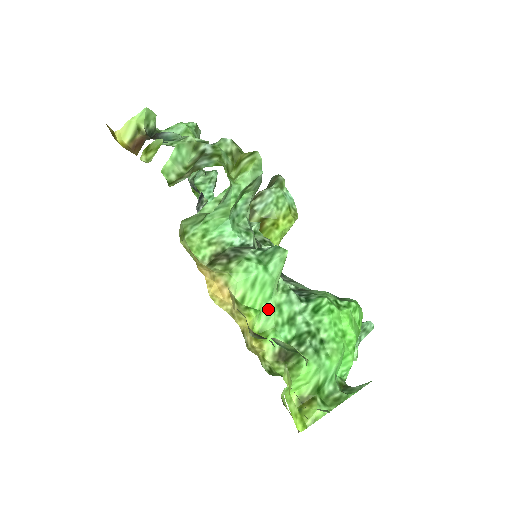
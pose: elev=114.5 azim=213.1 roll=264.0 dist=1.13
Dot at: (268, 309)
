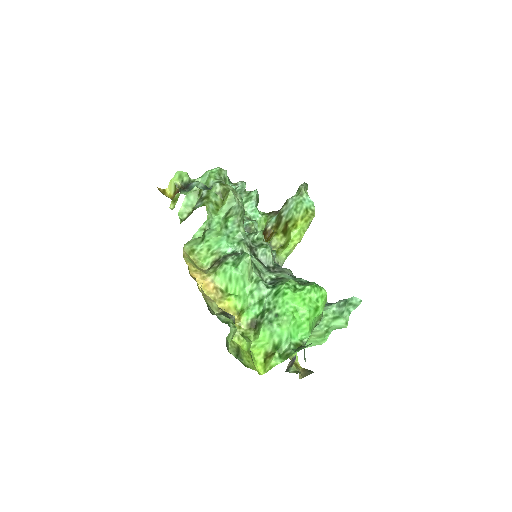
Dot at: (244, 295)
